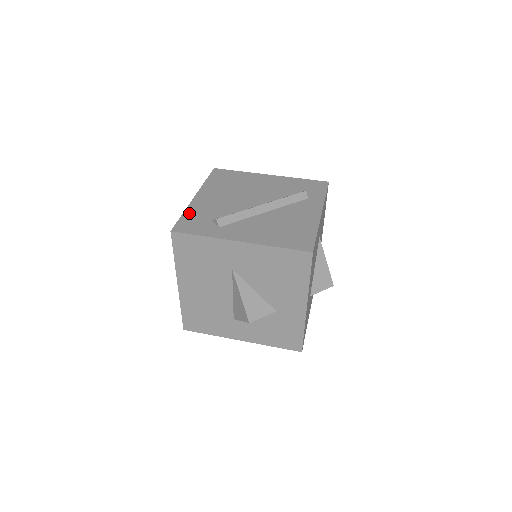
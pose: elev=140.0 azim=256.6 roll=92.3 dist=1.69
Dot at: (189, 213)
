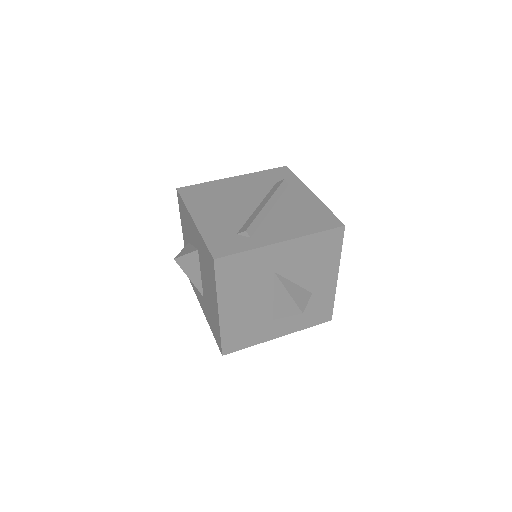
Dot at: (209, 236)
